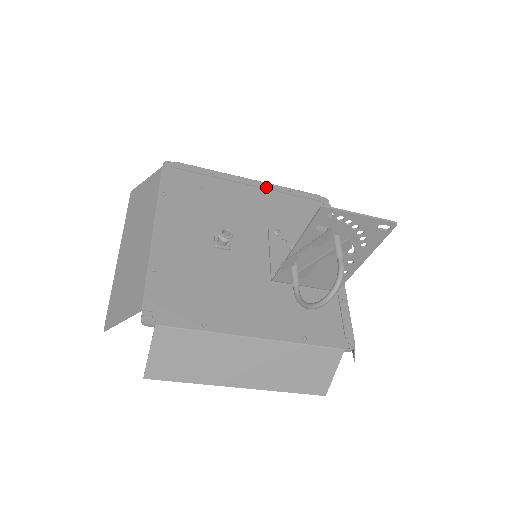
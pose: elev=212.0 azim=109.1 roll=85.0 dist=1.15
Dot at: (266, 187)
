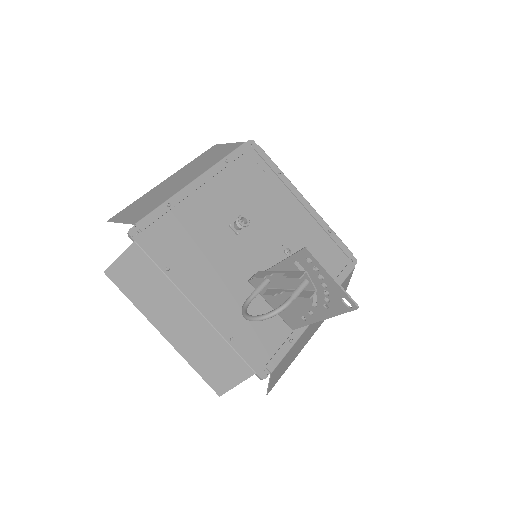
Dot at: (313, 215)
